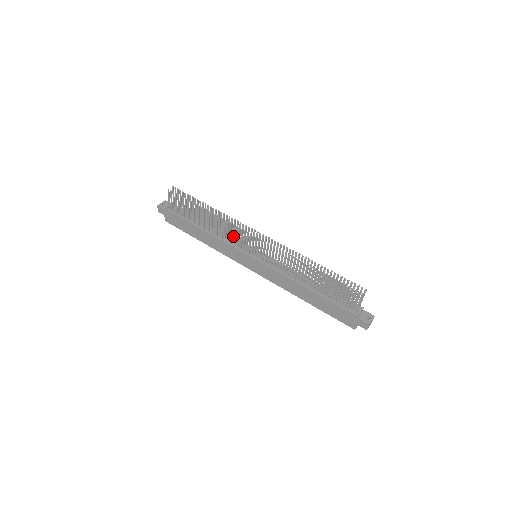
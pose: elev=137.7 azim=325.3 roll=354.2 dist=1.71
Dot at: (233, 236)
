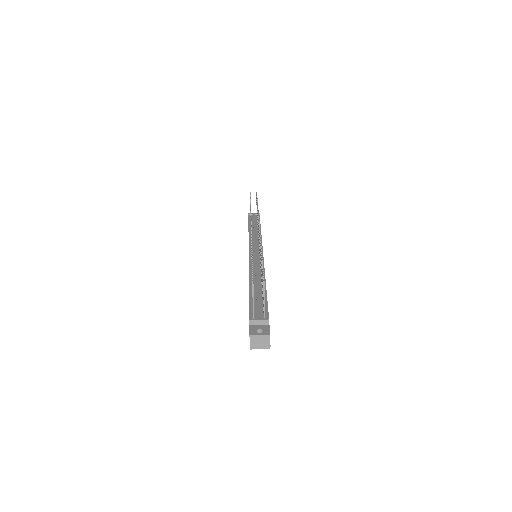
Dot at: occluded
